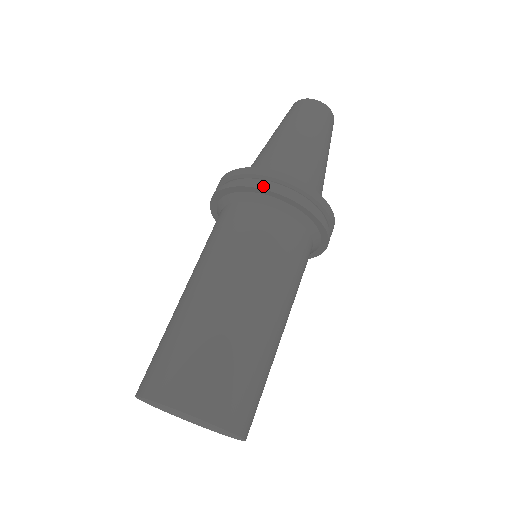
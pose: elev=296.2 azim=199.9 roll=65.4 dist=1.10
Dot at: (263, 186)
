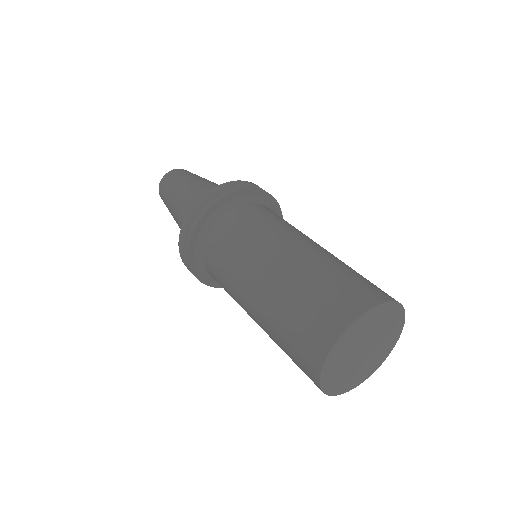
Dot at: (243, 188)
